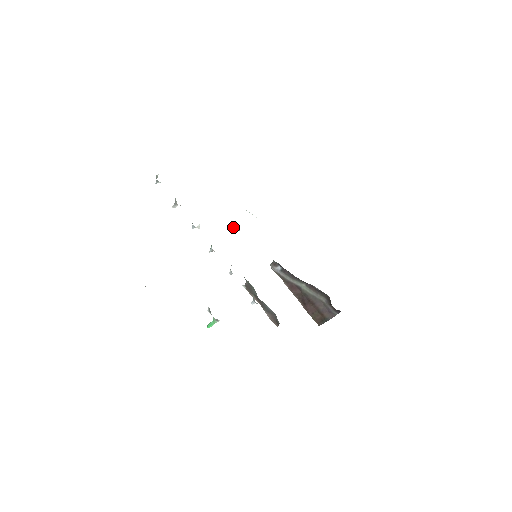
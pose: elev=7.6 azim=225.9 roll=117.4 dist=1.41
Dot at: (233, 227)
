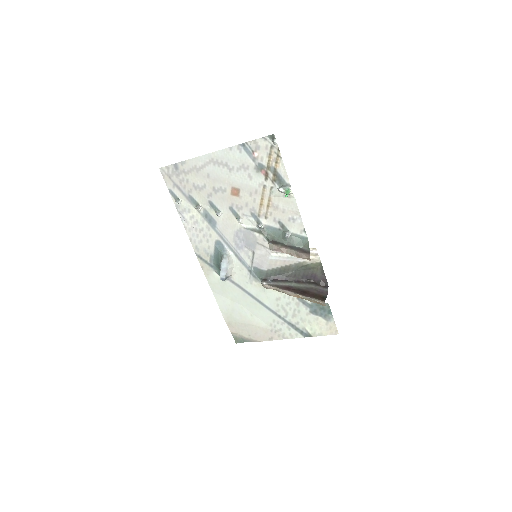
Dot at: (226, 253)
